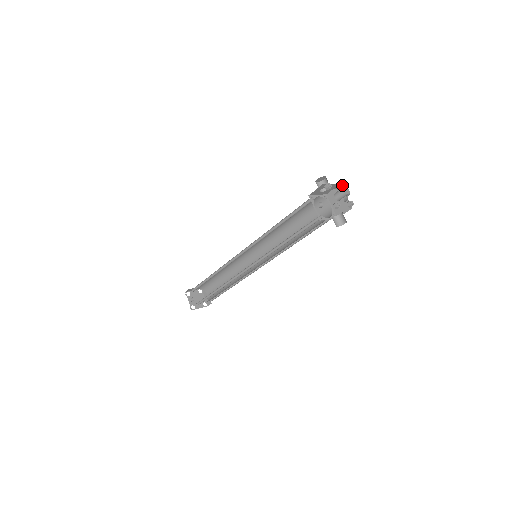
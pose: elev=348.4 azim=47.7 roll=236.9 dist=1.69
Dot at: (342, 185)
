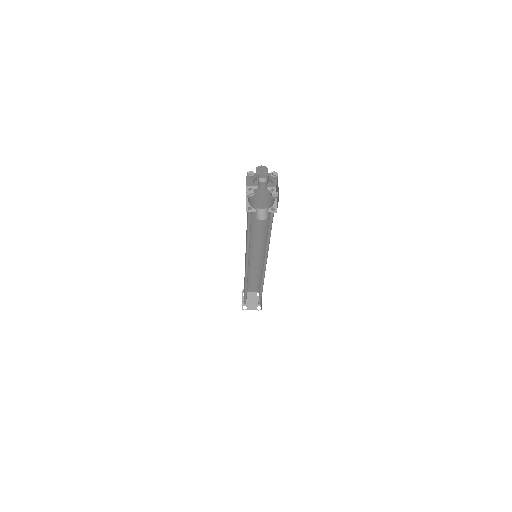
Dot at: (272, 174)
